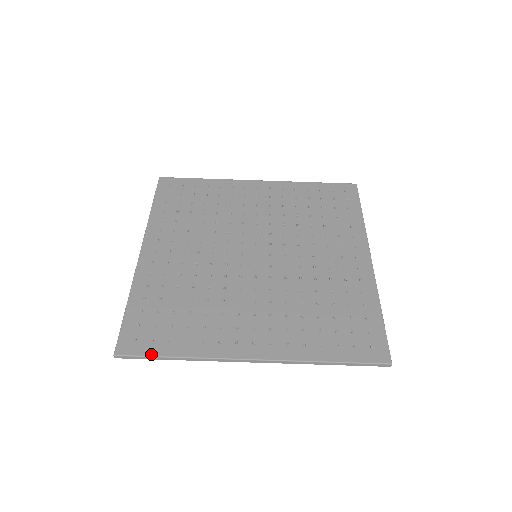
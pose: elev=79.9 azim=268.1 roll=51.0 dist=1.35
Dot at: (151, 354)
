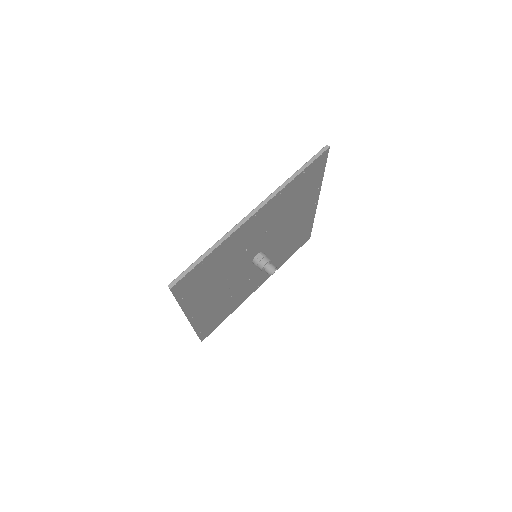
Dot at: (191, 265)
